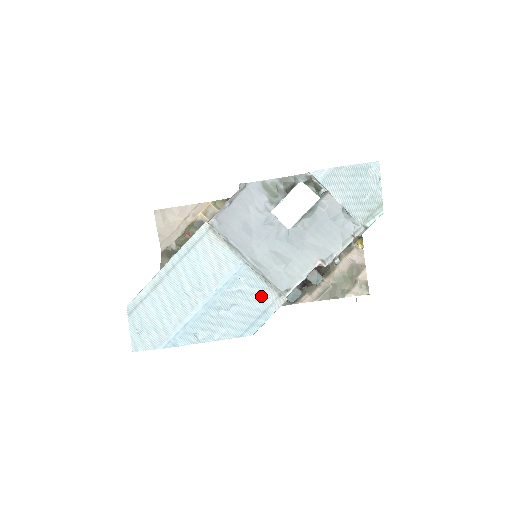
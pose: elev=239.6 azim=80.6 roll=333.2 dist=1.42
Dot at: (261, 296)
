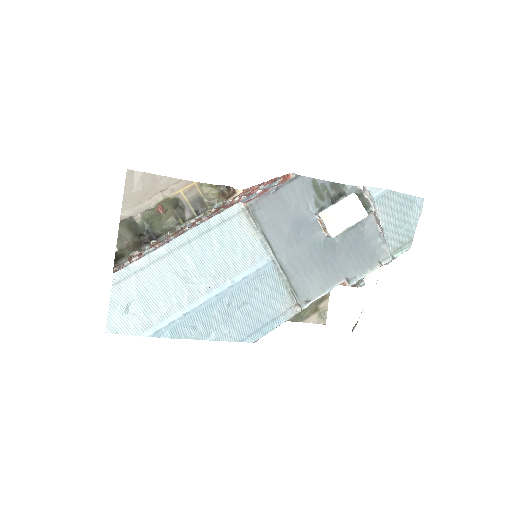
Dot at: (276, 301)
